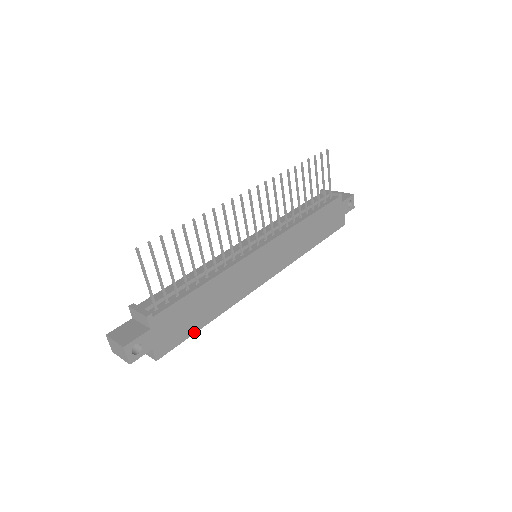
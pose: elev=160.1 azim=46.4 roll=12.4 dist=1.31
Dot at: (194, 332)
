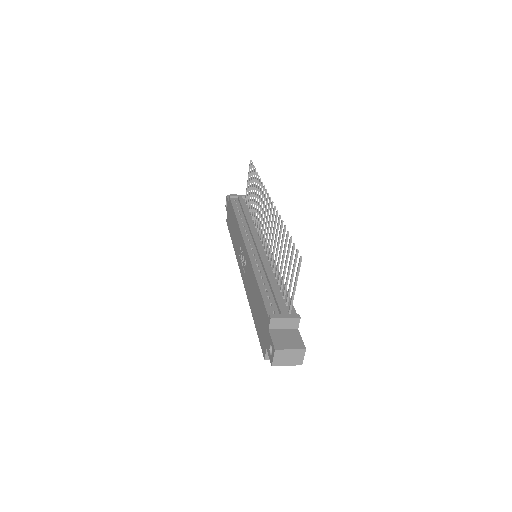
Dot at: occluded
